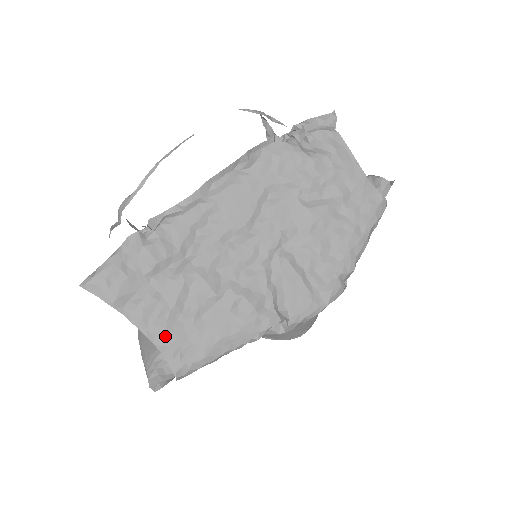
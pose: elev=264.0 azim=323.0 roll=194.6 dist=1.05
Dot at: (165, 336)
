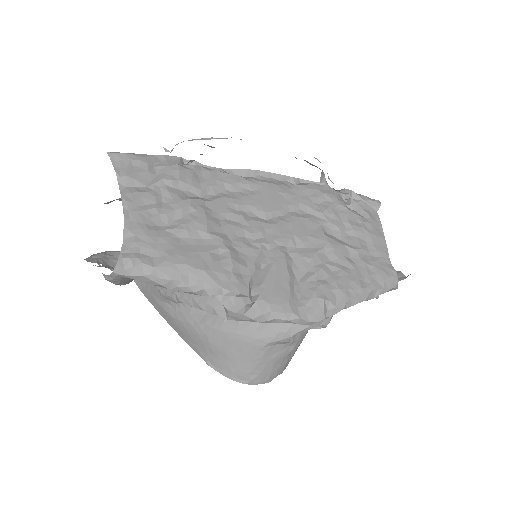
Dot at: (139, 226)
